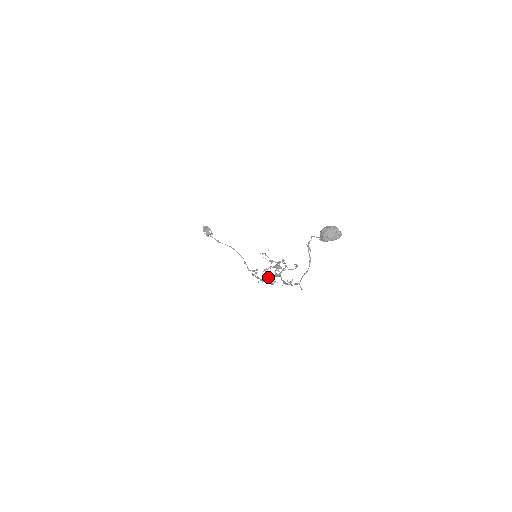
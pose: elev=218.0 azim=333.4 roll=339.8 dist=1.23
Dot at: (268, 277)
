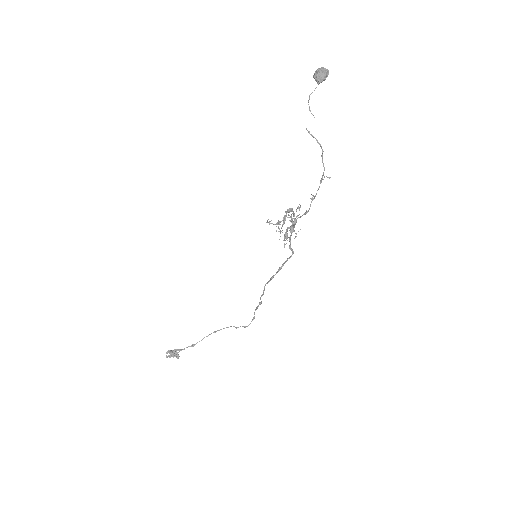
Dot at: occluded
